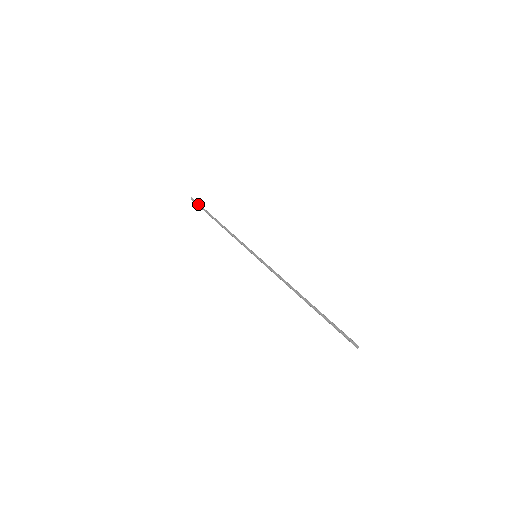
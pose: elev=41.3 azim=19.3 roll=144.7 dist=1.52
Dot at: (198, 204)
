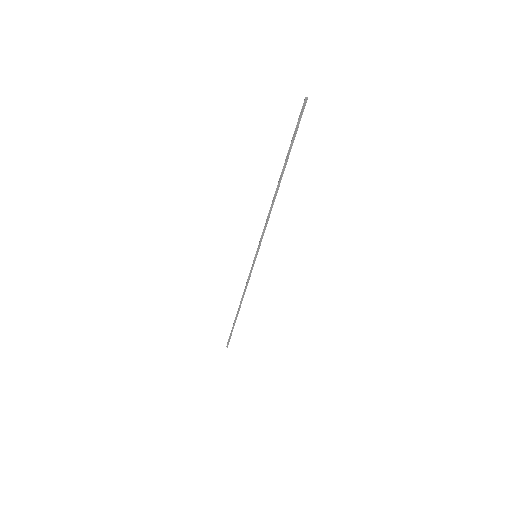
Dot at: (229, 336)
